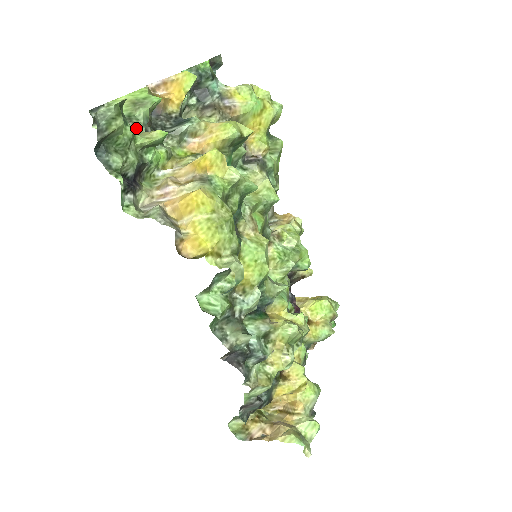
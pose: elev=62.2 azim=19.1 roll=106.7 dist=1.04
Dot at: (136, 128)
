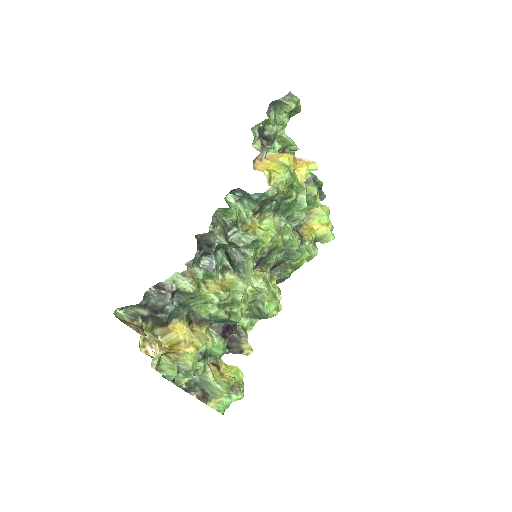
Dot at: occluded
